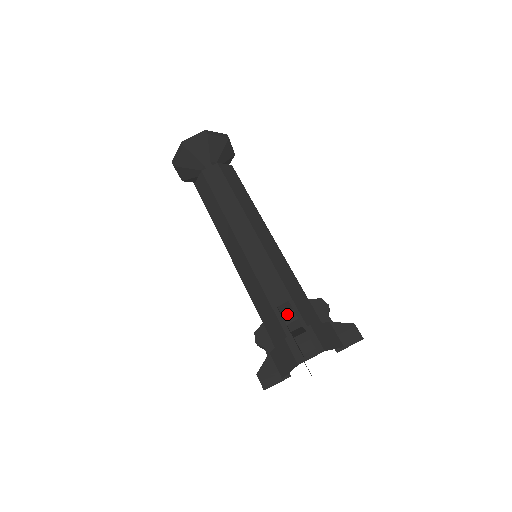
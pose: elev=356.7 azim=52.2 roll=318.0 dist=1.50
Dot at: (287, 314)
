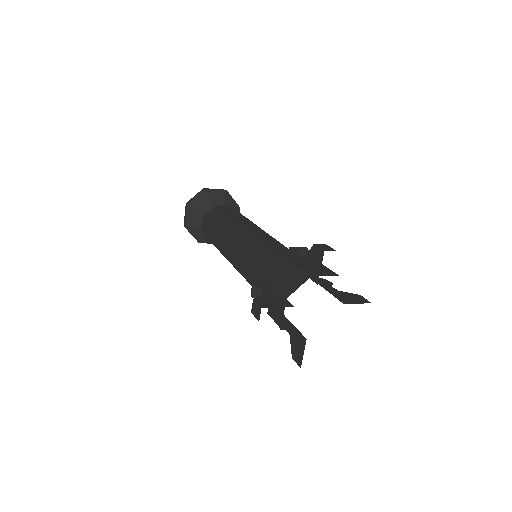
Dot at: (301, 248)
